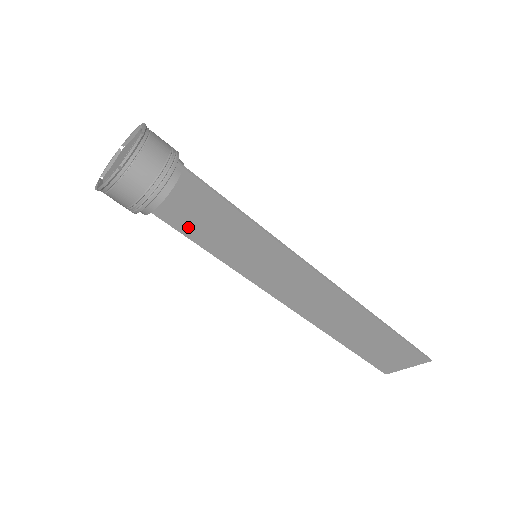
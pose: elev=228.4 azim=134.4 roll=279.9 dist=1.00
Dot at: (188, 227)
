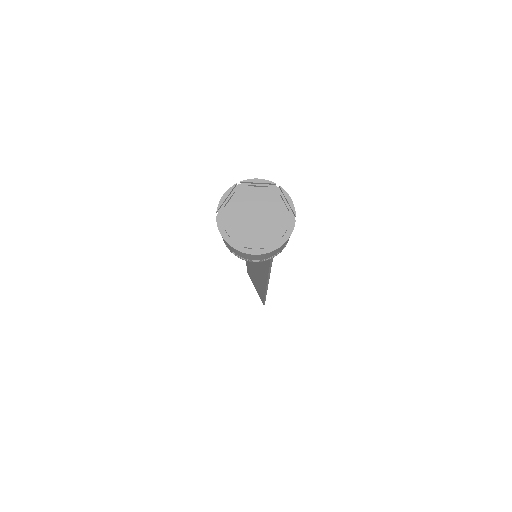
Dot at: occluded
